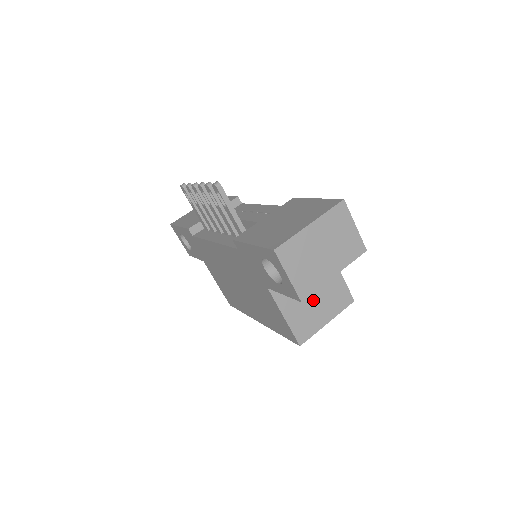
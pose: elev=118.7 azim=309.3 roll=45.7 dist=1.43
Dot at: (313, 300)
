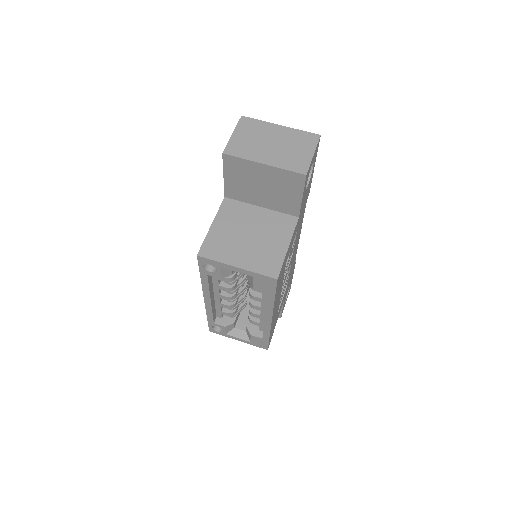
Dot at: (245, 239)
